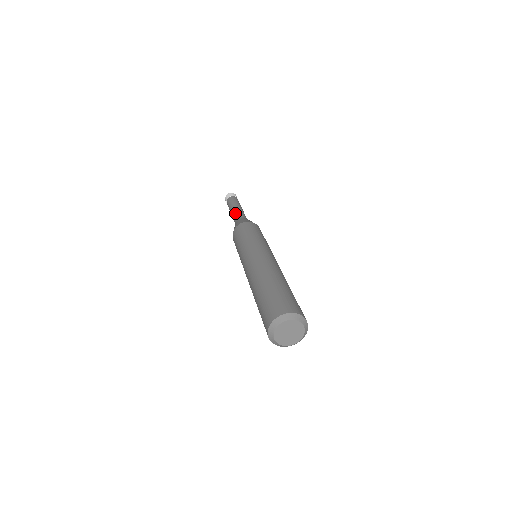
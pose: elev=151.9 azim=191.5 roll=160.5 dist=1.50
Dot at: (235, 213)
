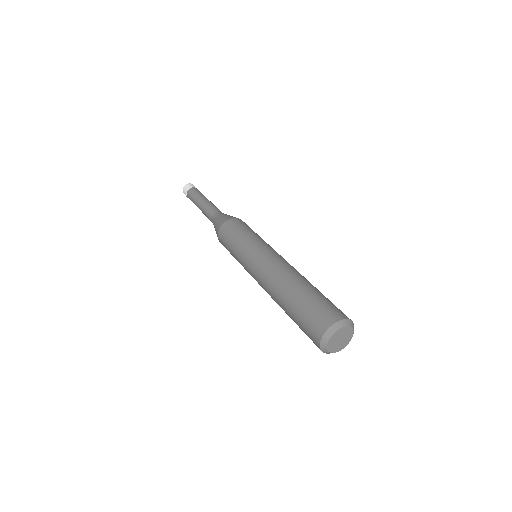
Dot at: (210, 206)
